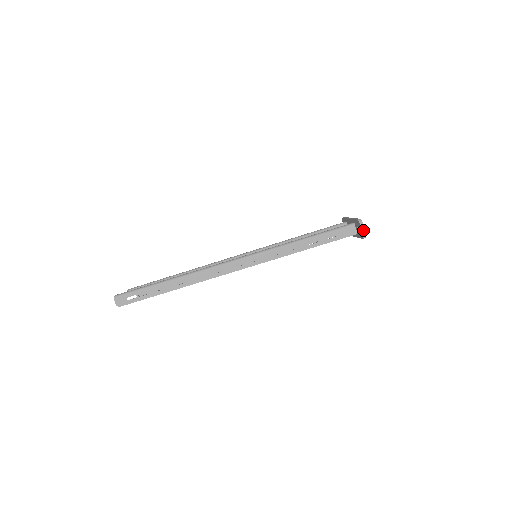
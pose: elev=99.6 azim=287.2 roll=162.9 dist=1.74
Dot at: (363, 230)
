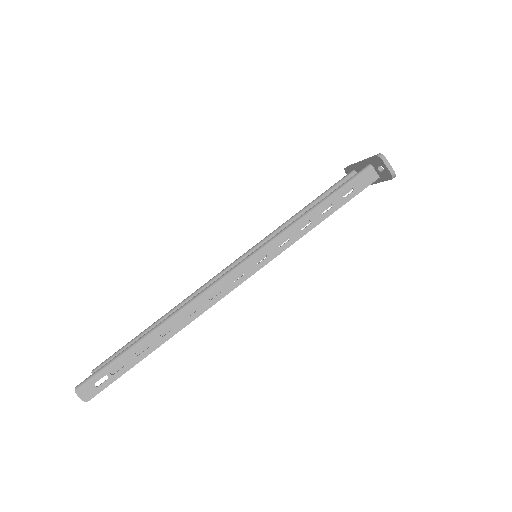
Dot at: (389, 167)
